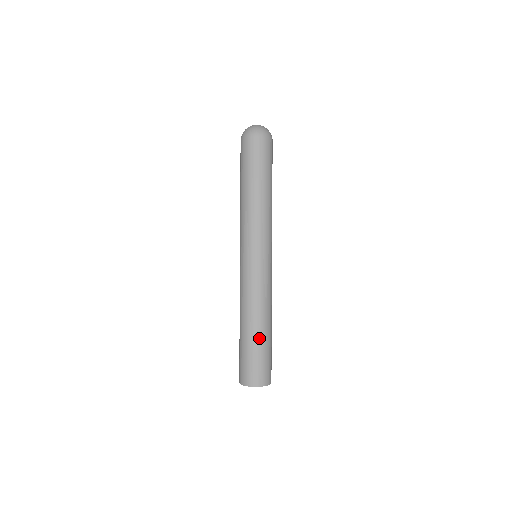
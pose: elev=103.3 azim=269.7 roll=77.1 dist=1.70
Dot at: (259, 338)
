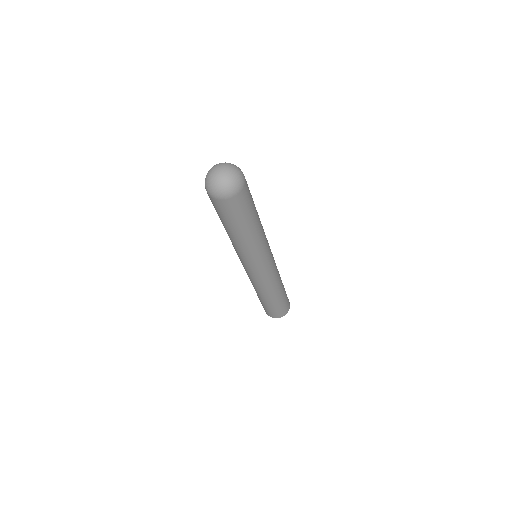
Dot at: (276, 301)
